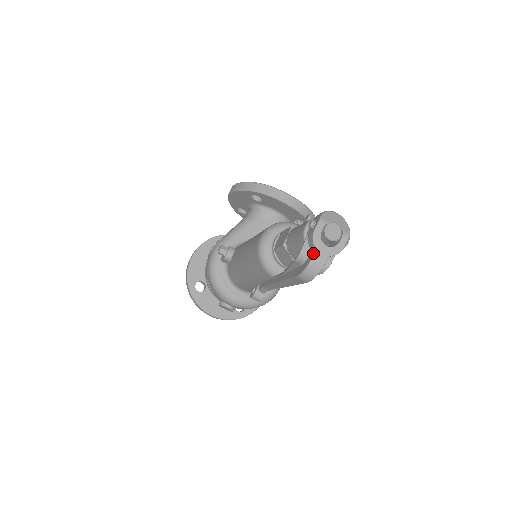
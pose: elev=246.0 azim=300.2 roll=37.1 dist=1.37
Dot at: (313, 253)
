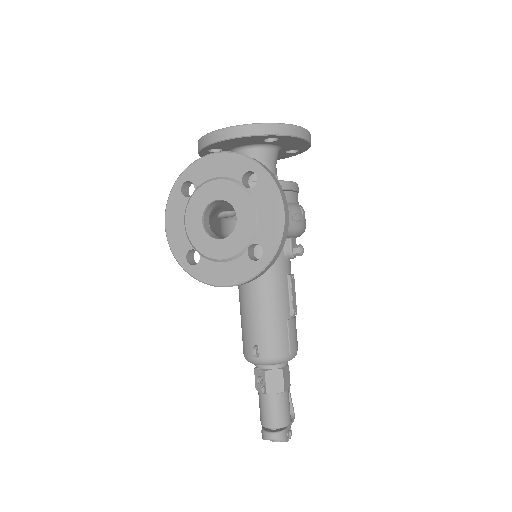
Dot at: occluded
